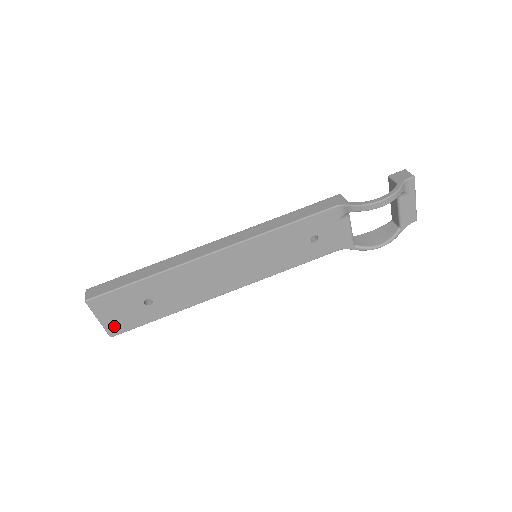
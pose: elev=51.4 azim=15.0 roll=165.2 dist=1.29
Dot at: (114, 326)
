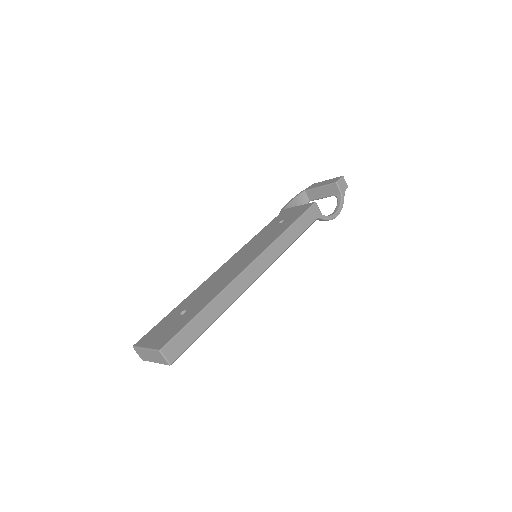
Dot at: occluded
